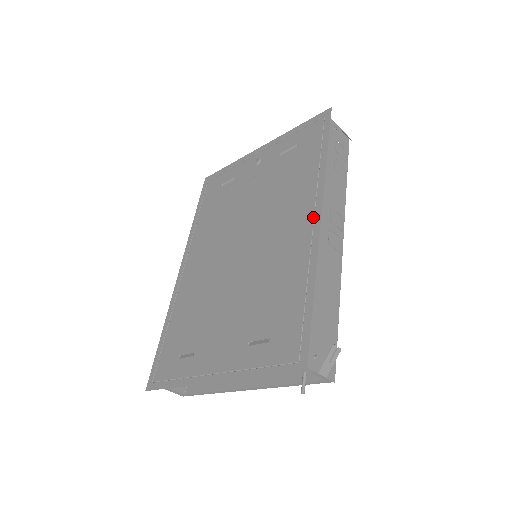
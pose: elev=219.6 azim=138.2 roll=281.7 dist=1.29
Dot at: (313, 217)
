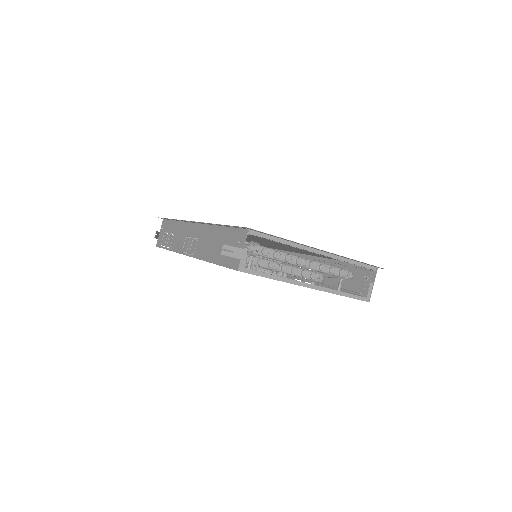
Dot at: (310, 255)
